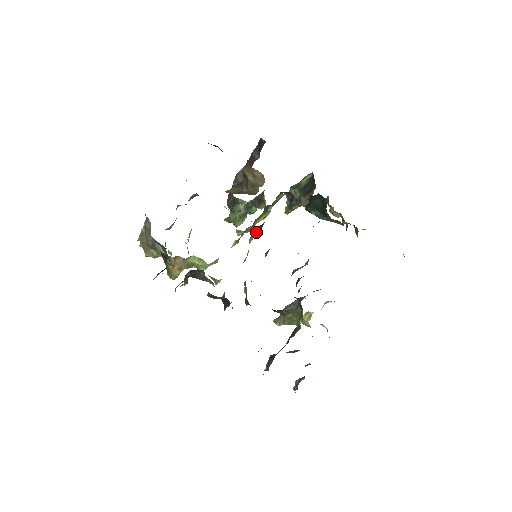
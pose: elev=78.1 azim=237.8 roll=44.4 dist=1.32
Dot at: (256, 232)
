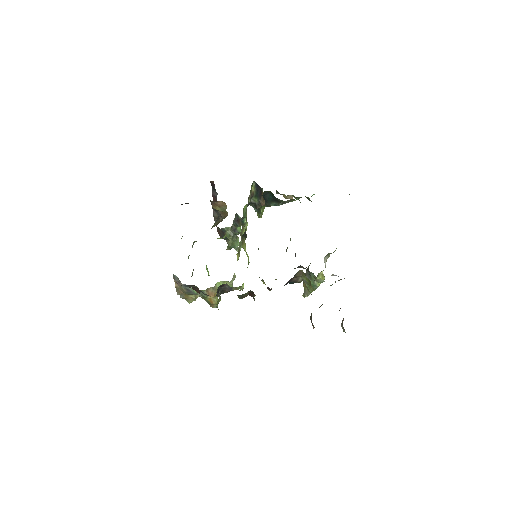
Dot at: (244, 240)
